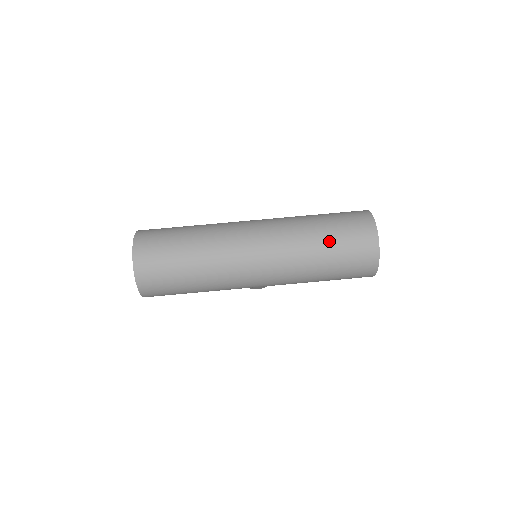
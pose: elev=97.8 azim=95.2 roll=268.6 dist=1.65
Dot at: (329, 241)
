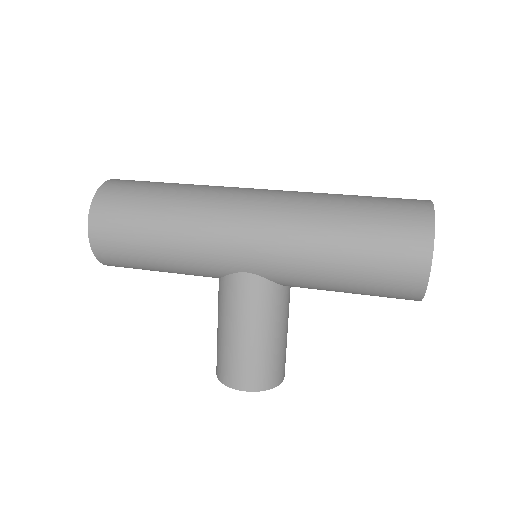
Dot at: (358, 196)
